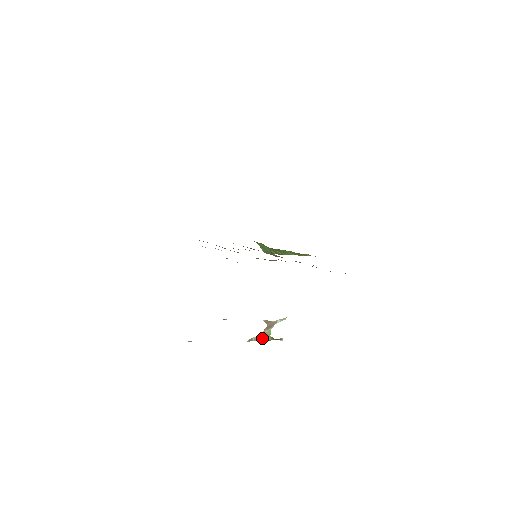
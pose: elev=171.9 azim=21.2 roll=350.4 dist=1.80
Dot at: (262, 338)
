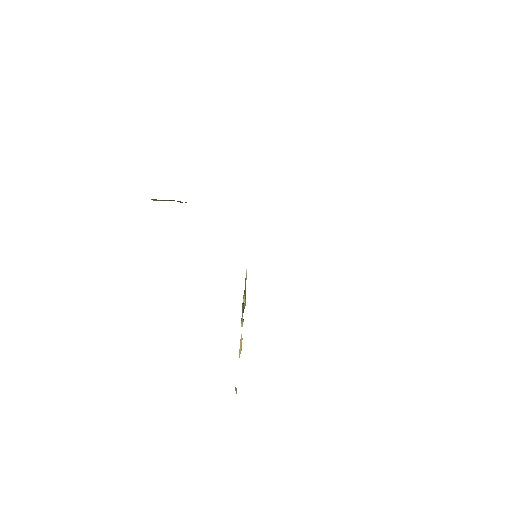
Dot at: (244, 308)
